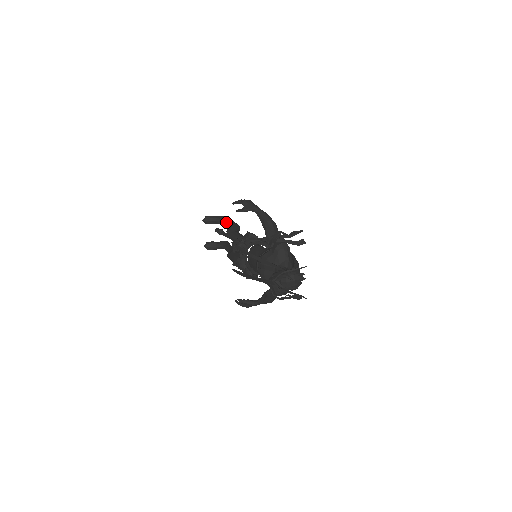
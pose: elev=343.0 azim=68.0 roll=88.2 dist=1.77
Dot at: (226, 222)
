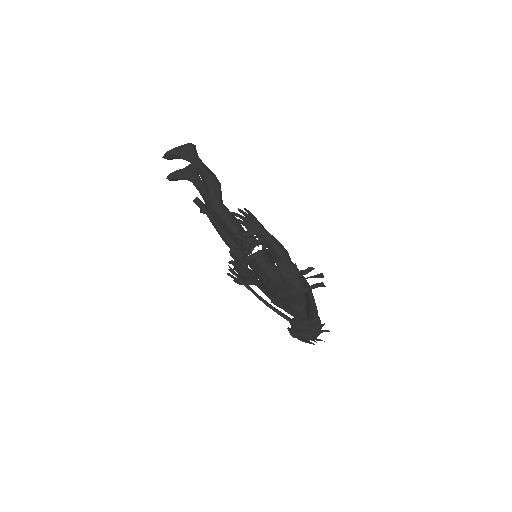
Dot at: (199, 170)
